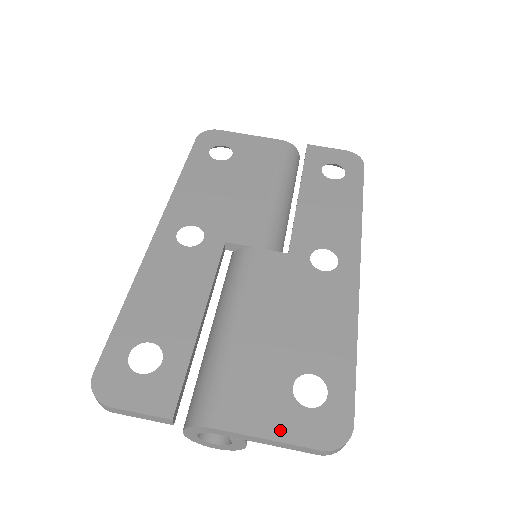
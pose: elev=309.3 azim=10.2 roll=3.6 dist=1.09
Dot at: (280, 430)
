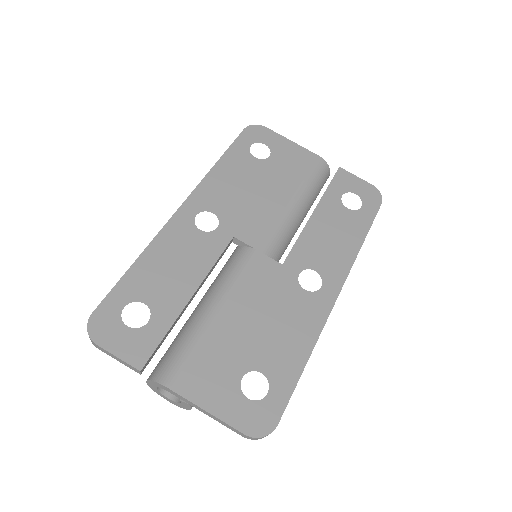
Dot at: (219, 408)
